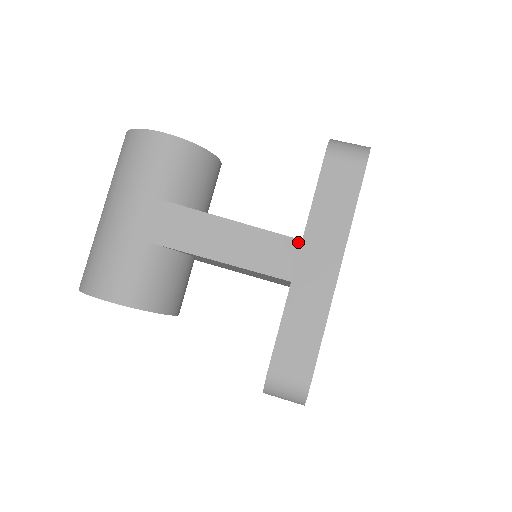
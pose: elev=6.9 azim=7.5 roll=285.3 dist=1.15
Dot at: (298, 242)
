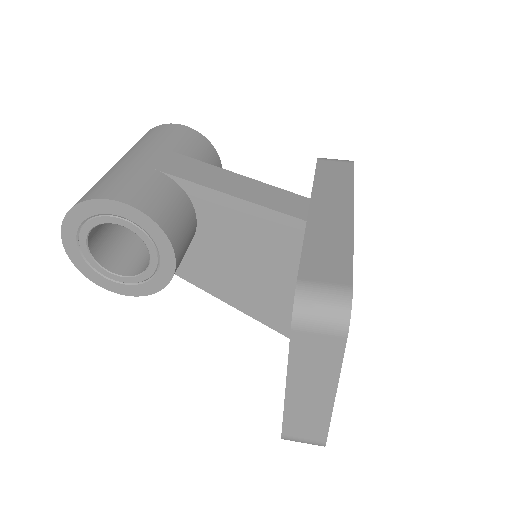
Dot at: (307, 199)
